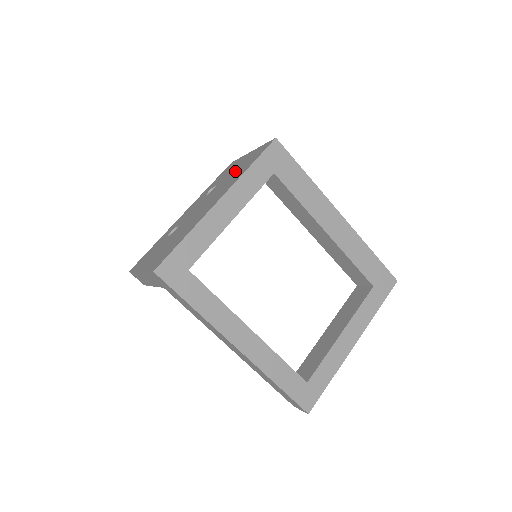
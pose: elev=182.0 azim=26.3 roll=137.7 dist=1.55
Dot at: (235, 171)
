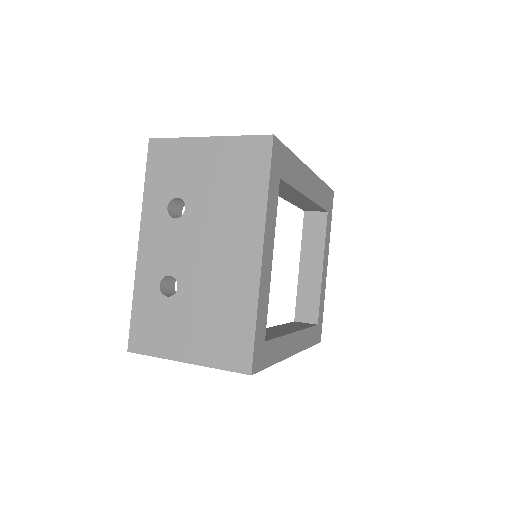
Dot at: (218, 183)
